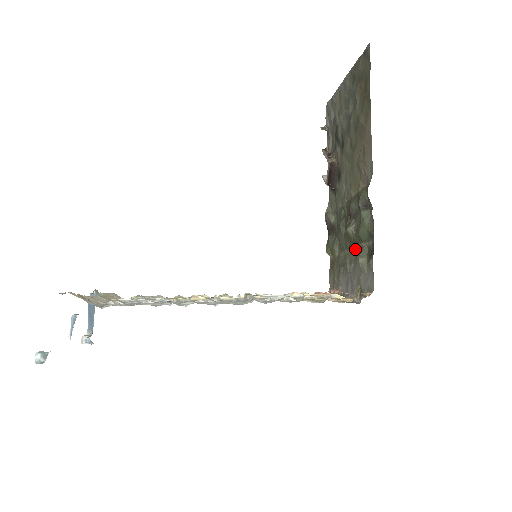
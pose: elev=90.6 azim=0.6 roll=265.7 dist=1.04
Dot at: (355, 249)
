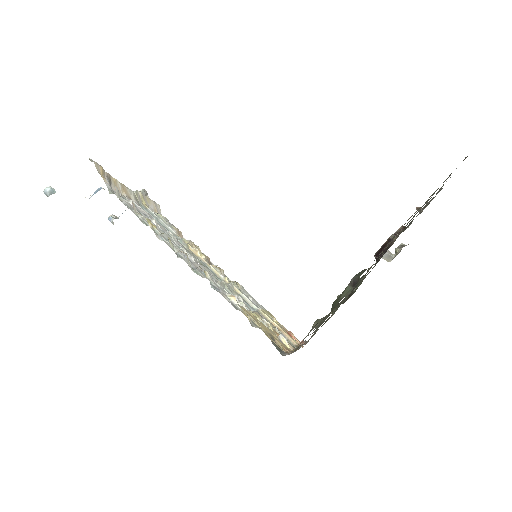
Dot at: occluded
